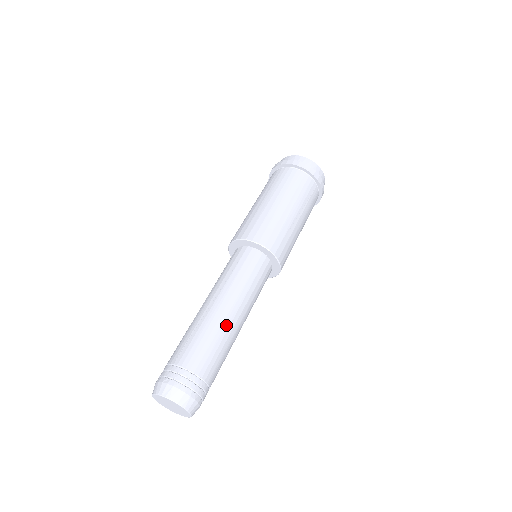
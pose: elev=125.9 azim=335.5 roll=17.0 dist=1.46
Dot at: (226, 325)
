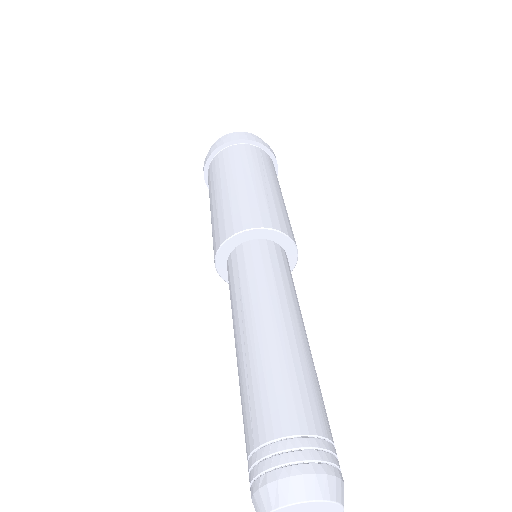
Dot at: (283, 342)
